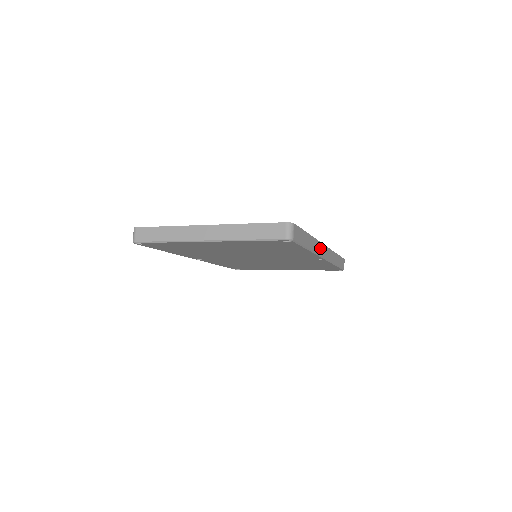
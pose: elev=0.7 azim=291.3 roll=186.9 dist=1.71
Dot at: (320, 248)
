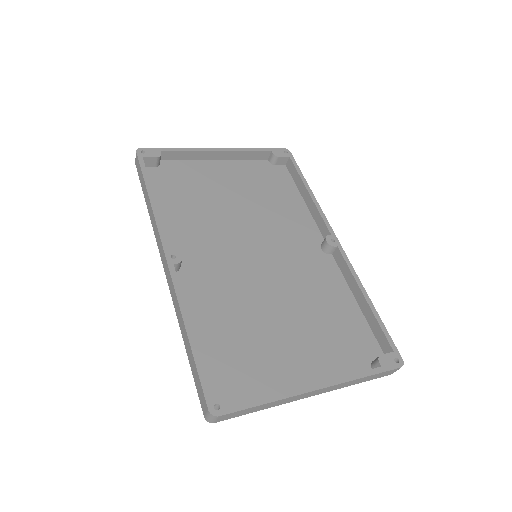
Dot at: occluded
